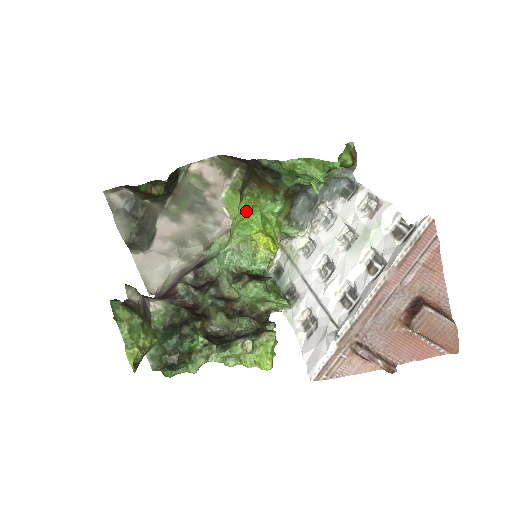
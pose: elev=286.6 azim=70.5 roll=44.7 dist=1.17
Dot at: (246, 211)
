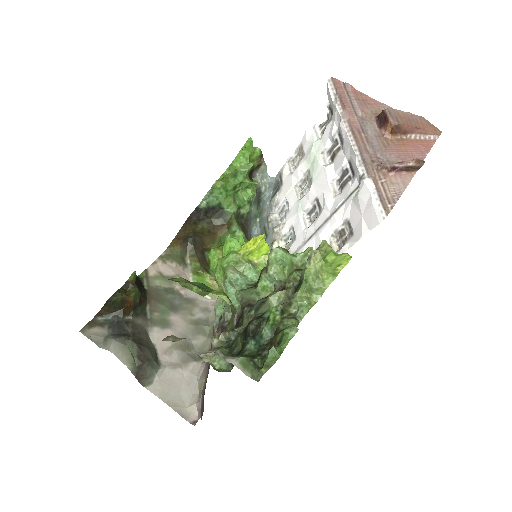
Dot at: (219, 260)
